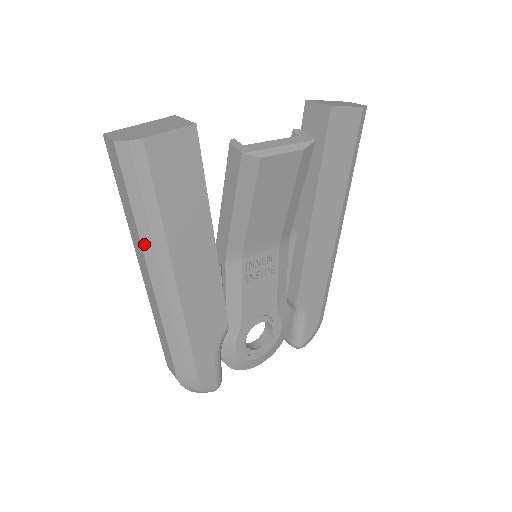
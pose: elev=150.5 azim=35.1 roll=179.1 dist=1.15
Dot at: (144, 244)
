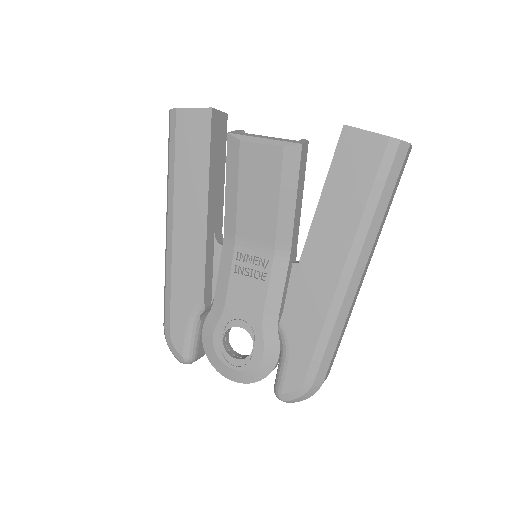
Dot at: (167, 190)
